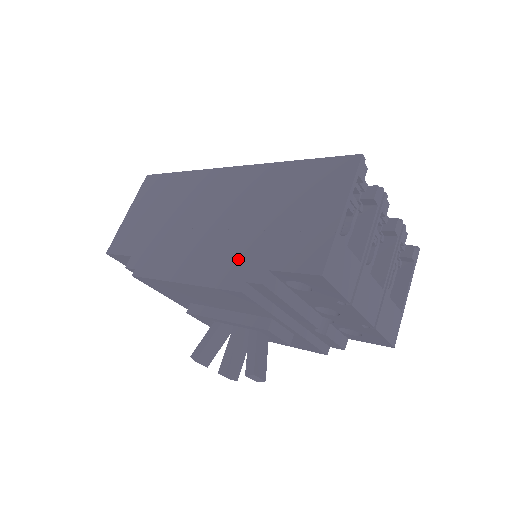
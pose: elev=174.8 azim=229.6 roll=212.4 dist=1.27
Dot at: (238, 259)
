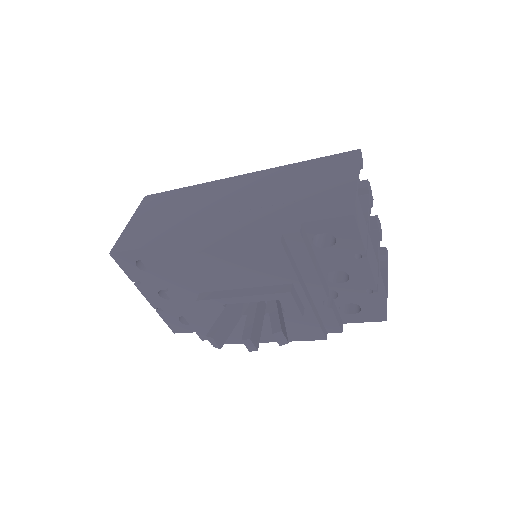
Dot at: (268, 223)
